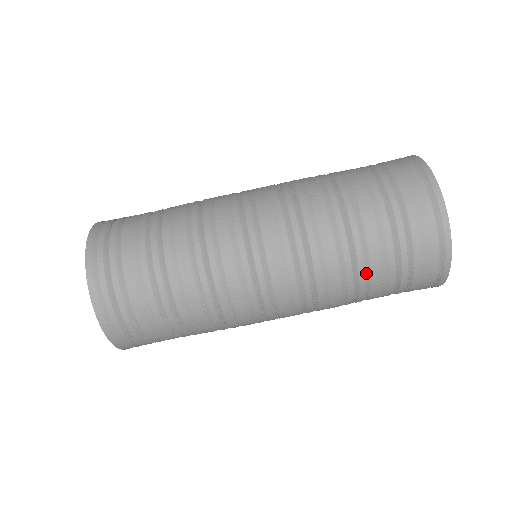
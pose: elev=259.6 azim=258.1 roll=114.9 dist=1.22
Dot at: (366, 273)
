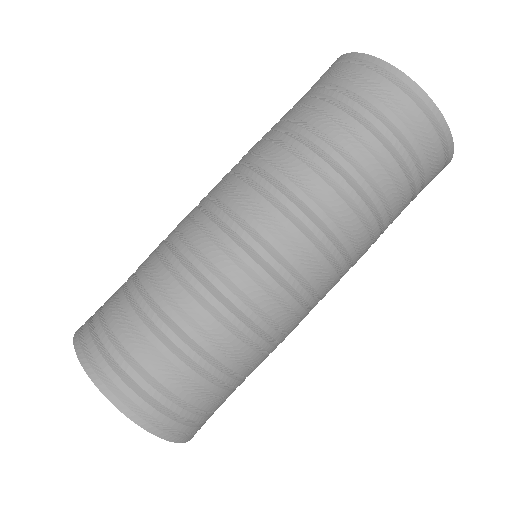
Dot at: (389, 216)
